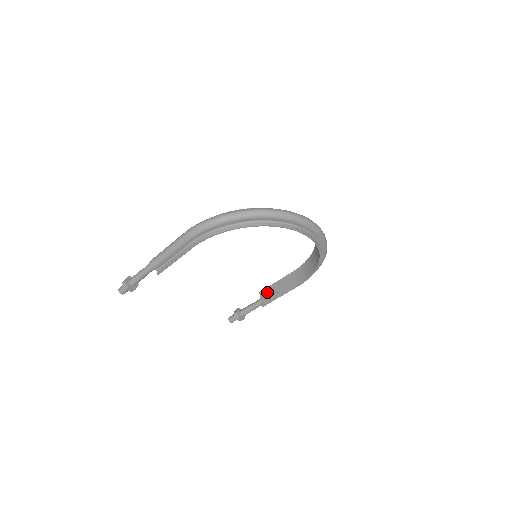
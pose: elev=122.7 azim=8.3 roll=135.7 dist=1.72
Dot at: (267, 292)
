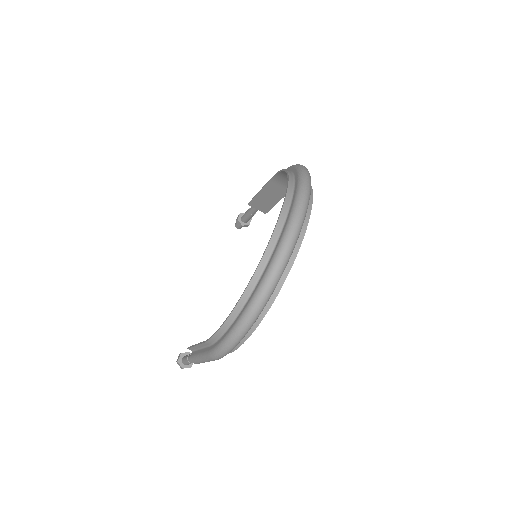
Dot at: (258, 203)
